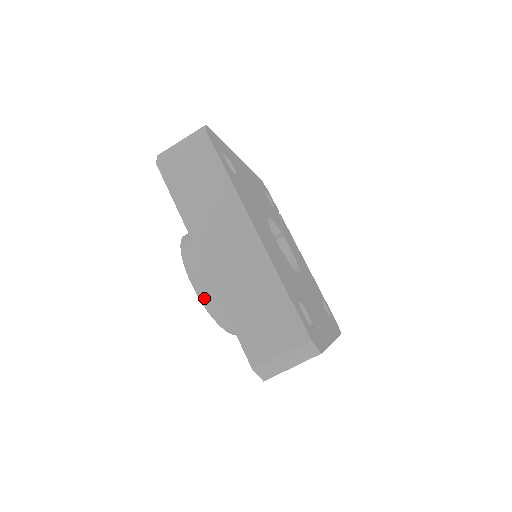
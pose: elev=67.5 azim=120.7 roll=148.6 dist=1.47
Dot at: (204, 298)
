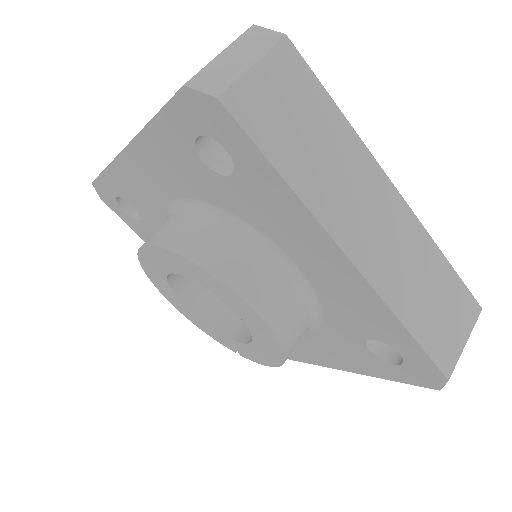
Dot at: (162, 241)
